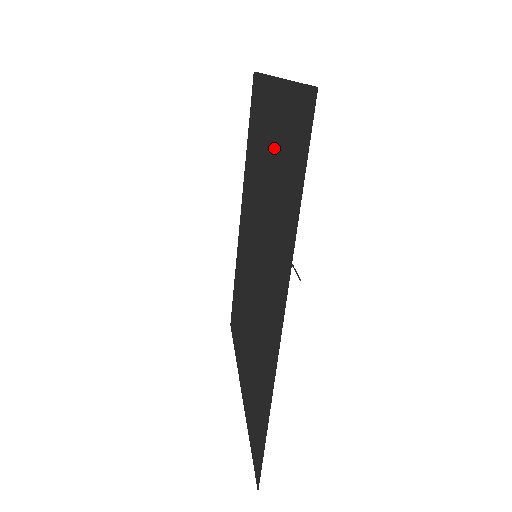
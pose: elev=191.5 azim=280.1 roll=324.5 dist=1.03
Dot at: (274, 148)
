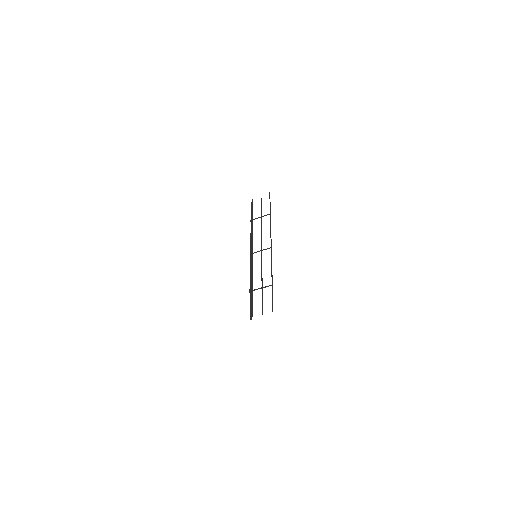
Dot at: occluded
